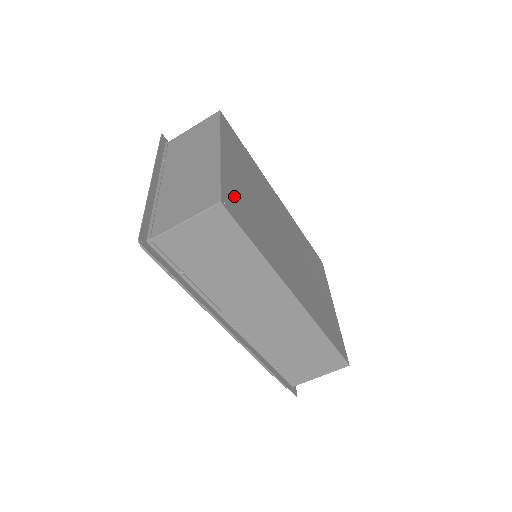
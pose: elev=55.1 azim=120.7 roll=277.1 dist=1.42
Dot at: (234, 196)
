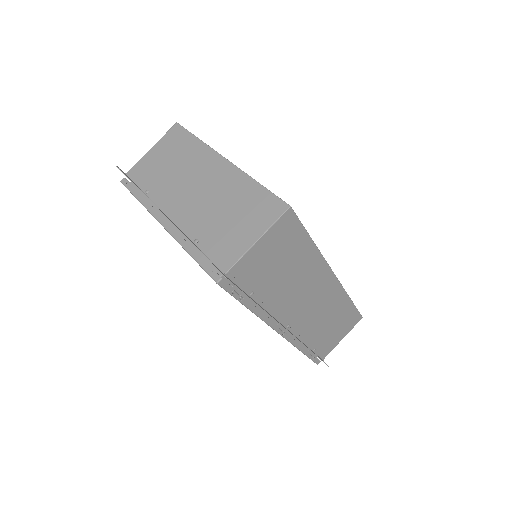
Dot at: occluded
